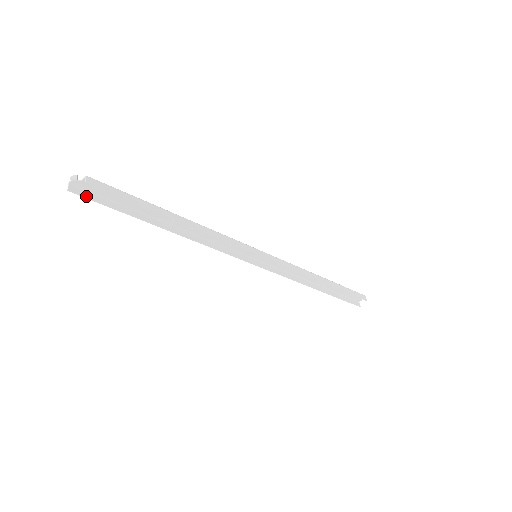
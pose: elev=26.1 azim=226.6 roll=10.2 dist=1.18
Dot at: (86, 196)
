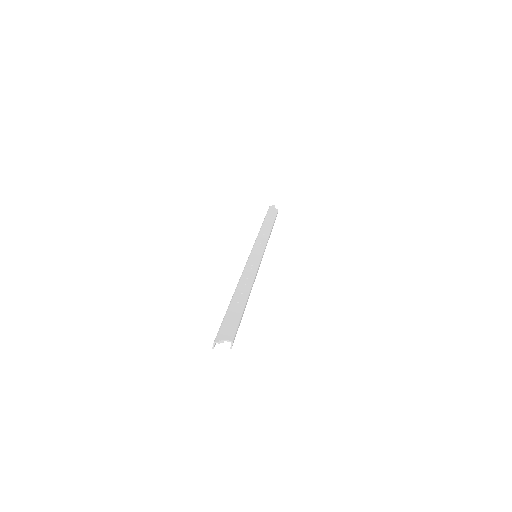
Dot at: occluded
